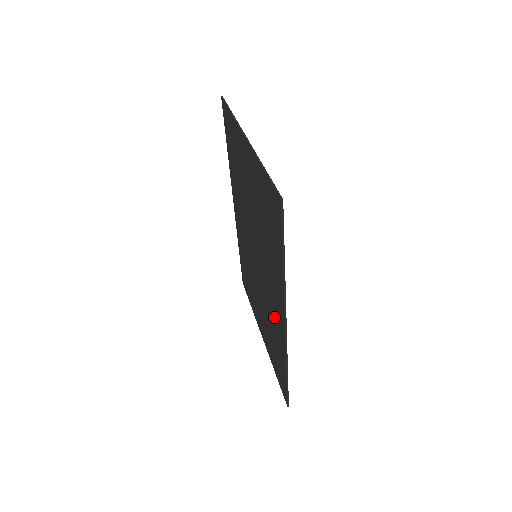
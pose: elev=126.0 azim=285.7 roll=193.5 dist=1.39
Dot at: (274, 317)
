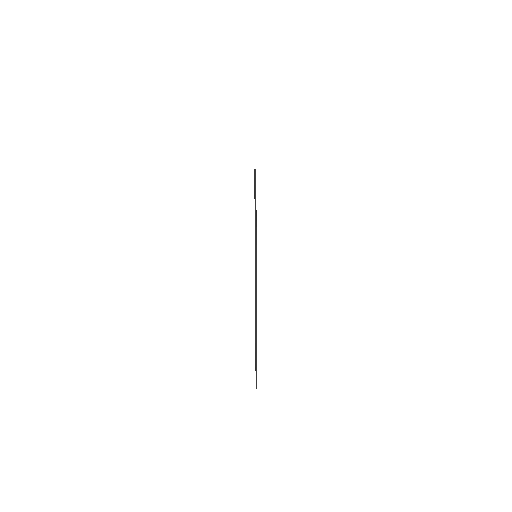
Dot at: occluded
